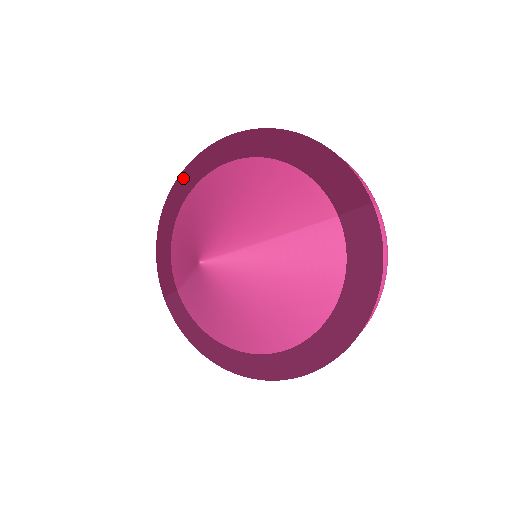
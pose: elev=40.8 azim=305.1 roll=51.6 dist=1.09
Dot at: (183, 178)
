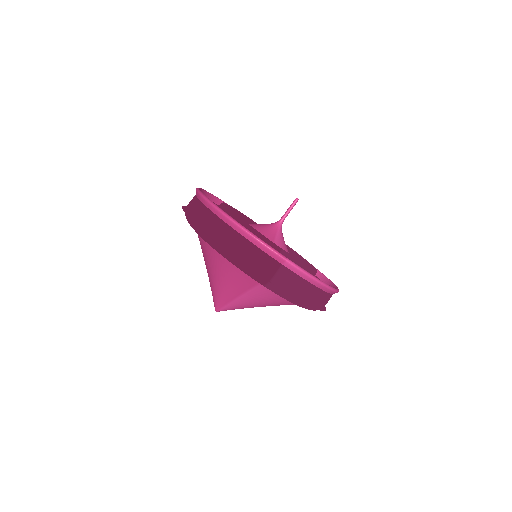
Dot at: occluded
